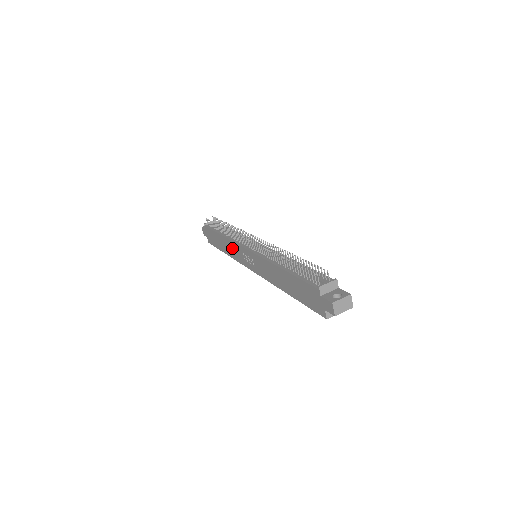
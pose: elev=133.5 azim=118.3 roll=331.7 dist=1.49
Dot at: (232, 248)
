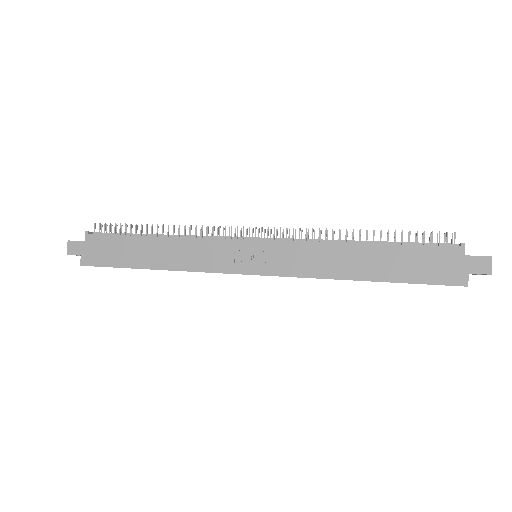
Dot at: (193, 251)
